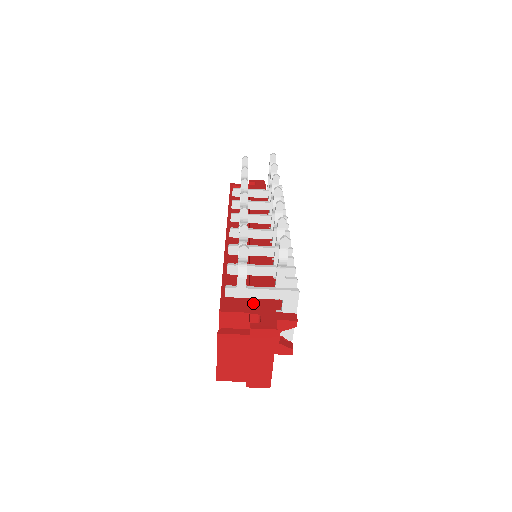
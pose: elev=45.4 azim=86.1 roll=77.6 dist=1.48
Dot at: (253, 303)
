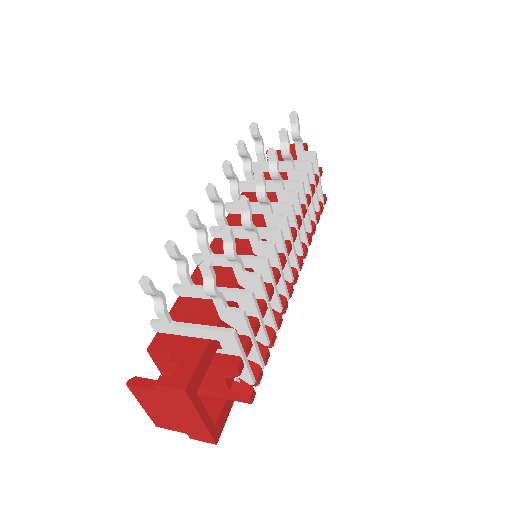
Dot at: (181, 343)
